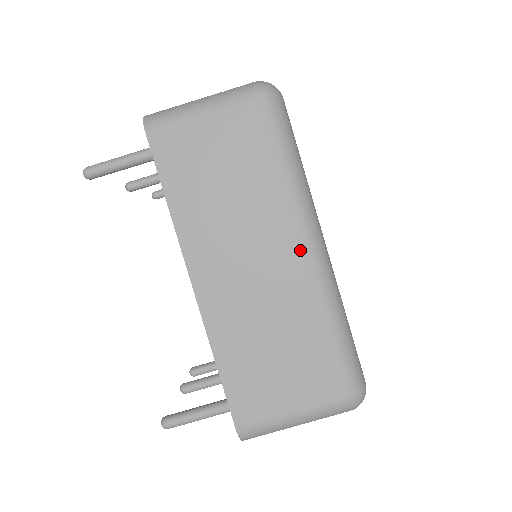
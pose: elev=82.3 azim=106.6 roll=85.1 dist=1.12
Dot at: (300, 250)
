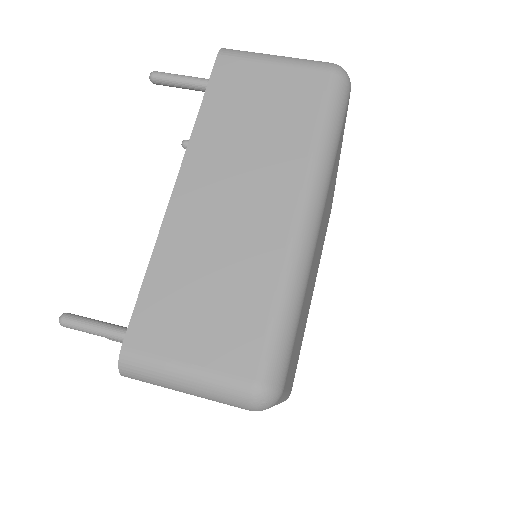
Dot at: (291, 209)
